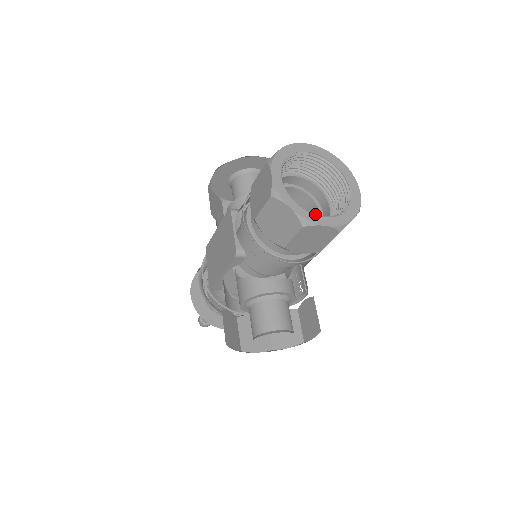
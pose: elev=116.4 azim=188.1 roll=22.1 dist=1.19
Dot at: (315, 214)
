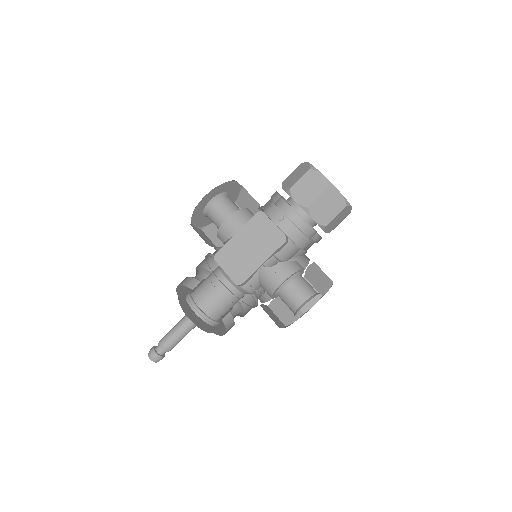
Dot at: occluded
